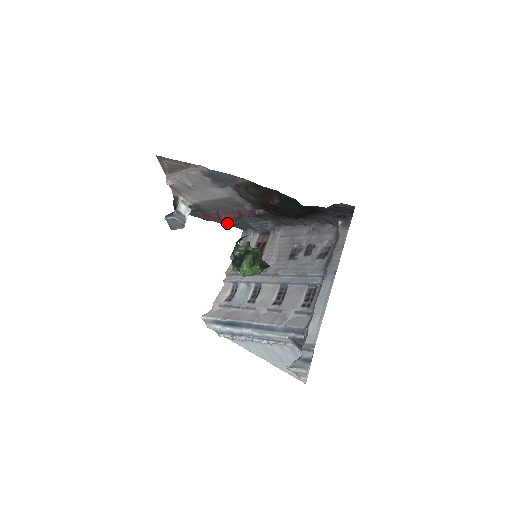
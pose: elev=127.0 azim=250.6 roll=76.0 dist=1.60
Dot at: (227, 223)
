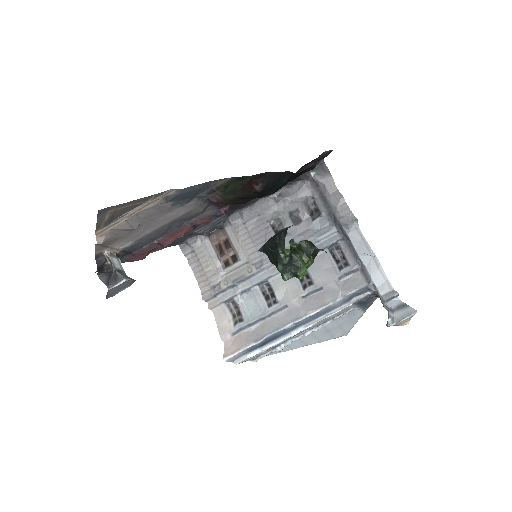
Dot at: occluded
